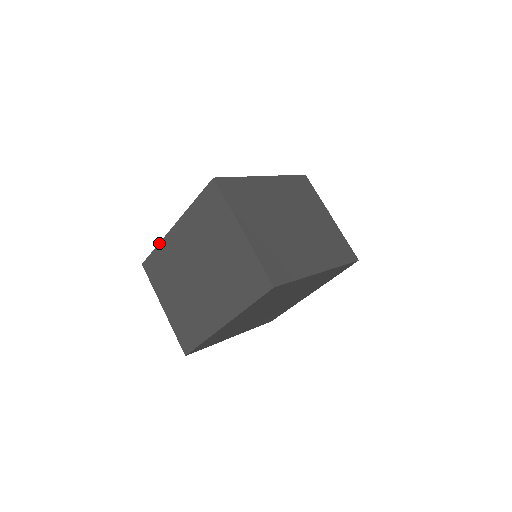
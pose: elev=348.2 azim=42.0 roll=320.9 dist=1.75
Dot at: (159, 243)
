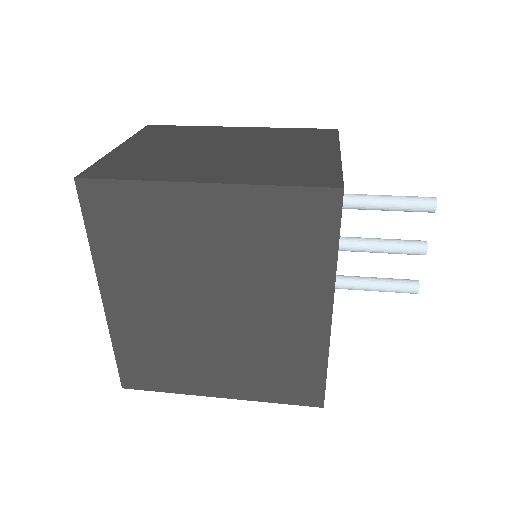
Dot at: occluded
